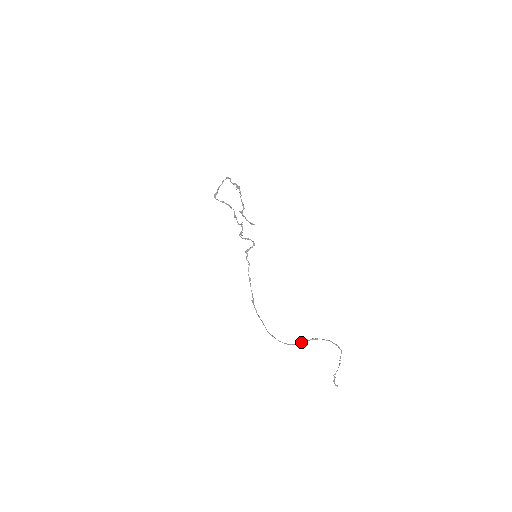
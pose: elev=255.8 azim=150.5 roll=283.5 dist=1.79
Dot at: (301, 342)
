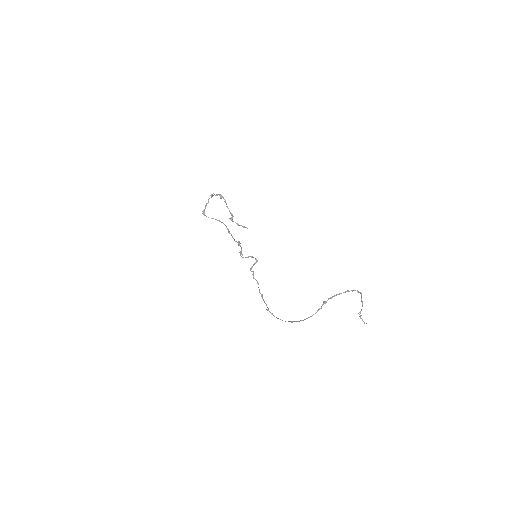
Dot at: (319, 308)
